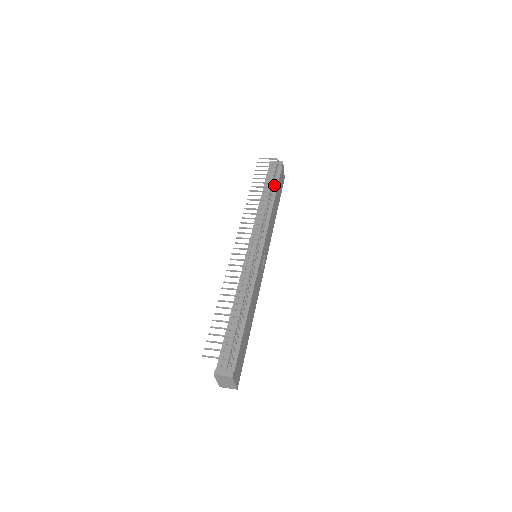
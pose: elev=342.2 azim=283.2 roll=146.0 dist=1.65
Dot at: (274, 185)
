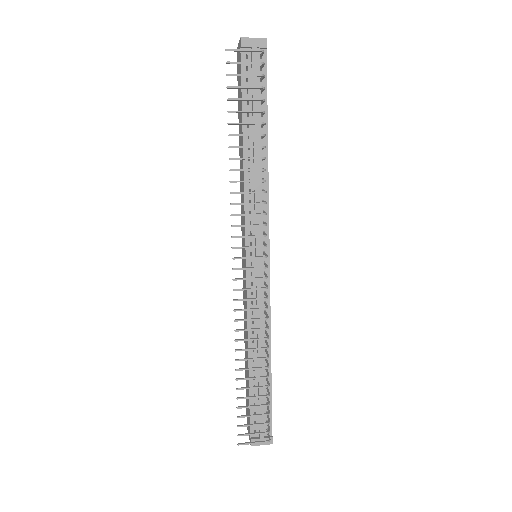
Dot at: (261, 107)
